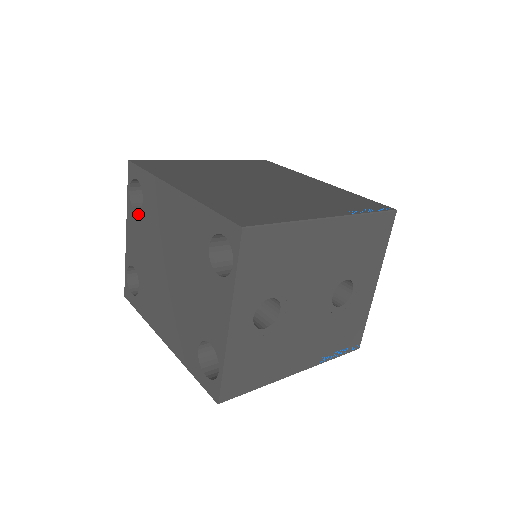
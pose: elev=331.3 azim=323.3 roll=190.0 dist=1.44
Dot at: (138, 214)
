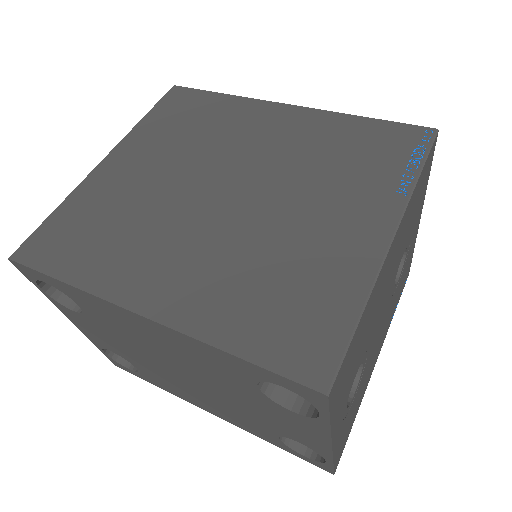
Dot at: (81, 315)
